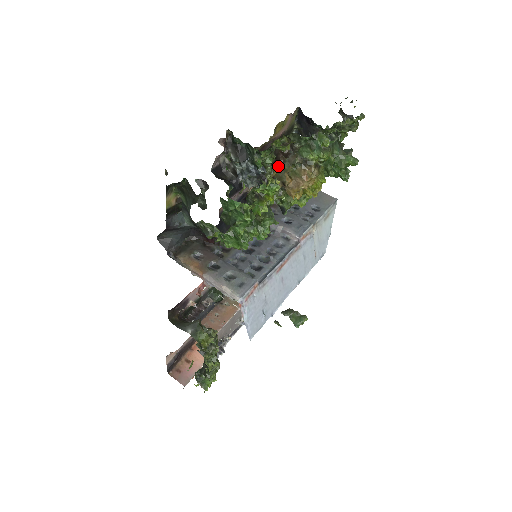
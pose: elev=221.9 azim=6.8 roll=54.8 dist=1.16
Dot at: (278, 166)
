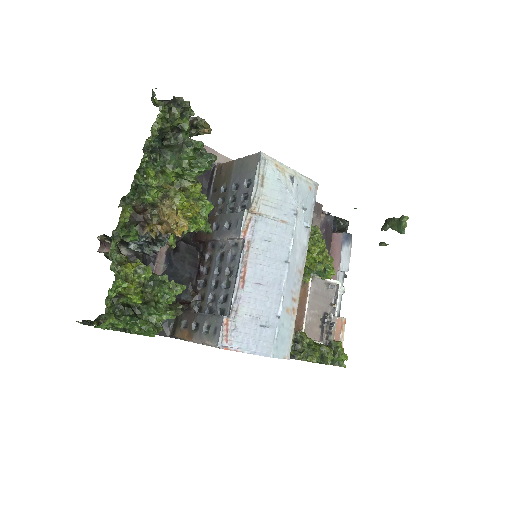
Dot at: (150, 222)
